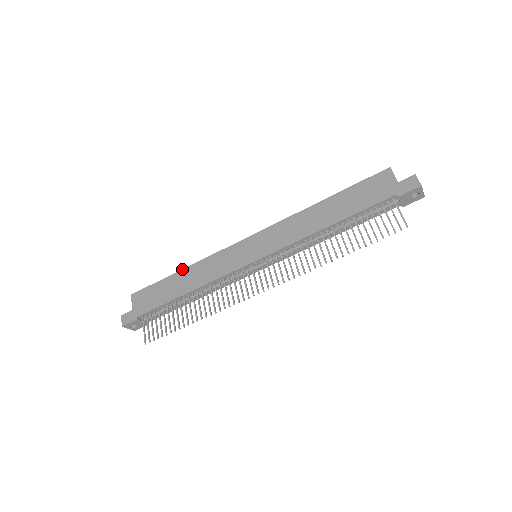
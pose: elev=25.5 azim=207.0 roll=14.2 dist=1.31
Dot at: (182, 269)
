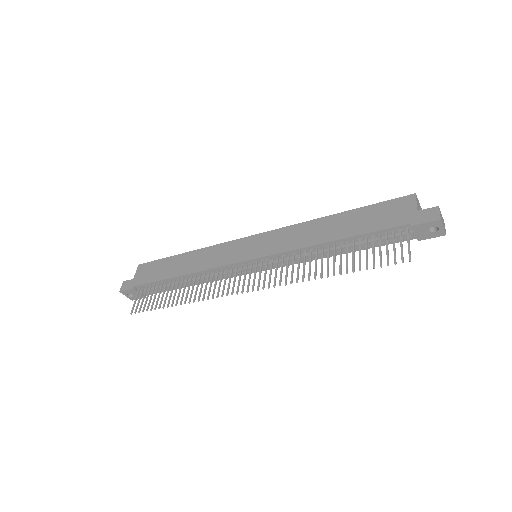
Dot at: (187, 252)
